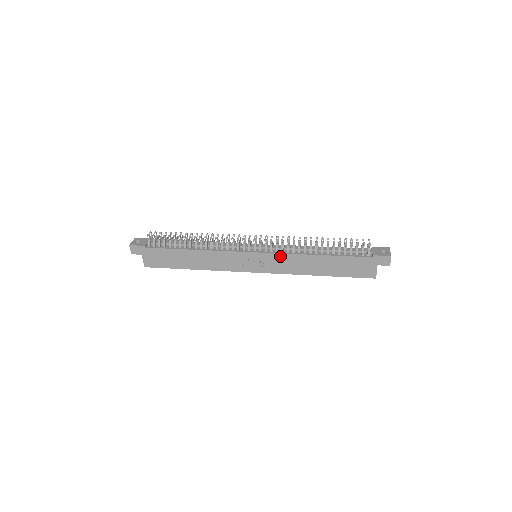
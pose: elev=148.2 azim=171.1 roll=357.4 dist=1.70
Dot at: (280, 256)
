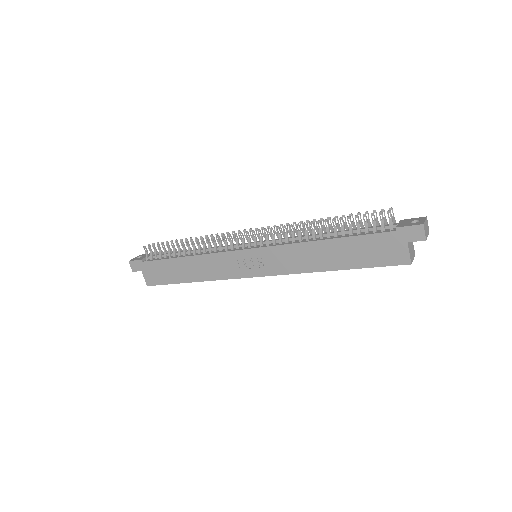
Dot at: (278, 249)
